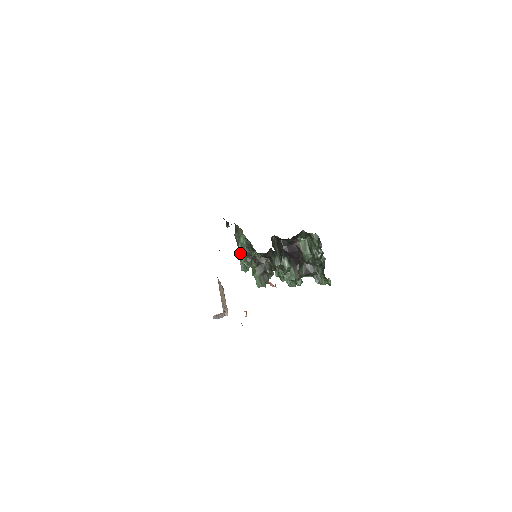
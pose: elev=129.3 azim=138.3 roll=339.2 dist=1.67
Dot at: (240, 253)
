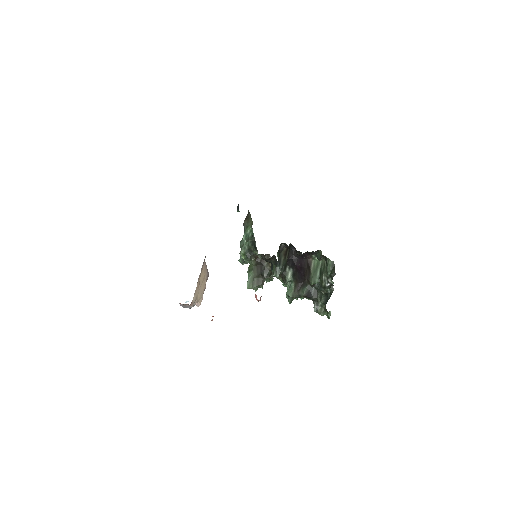
Dot at: (243, 243)
